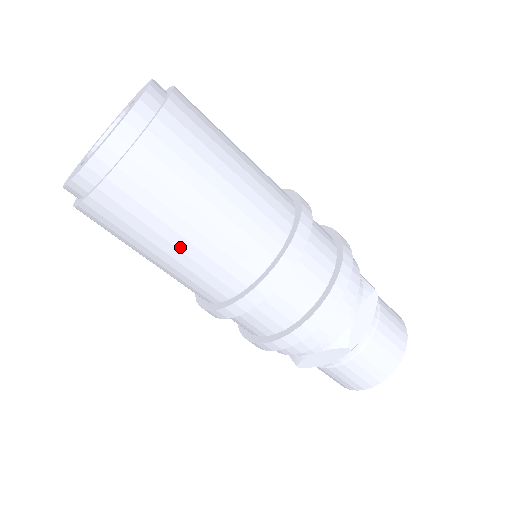
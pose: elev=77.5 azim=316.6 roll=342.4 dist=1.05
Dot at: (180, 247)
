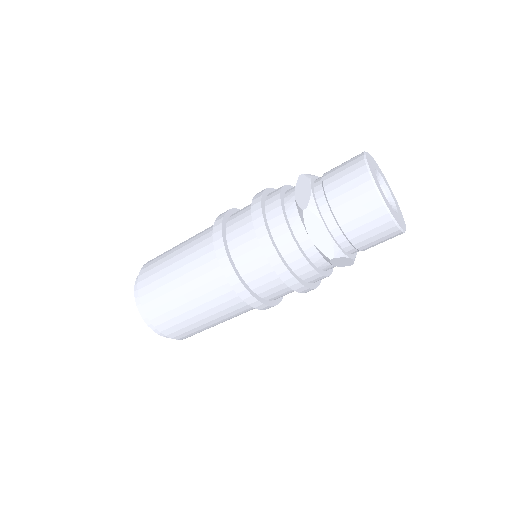
Dot at: (185, 291)
